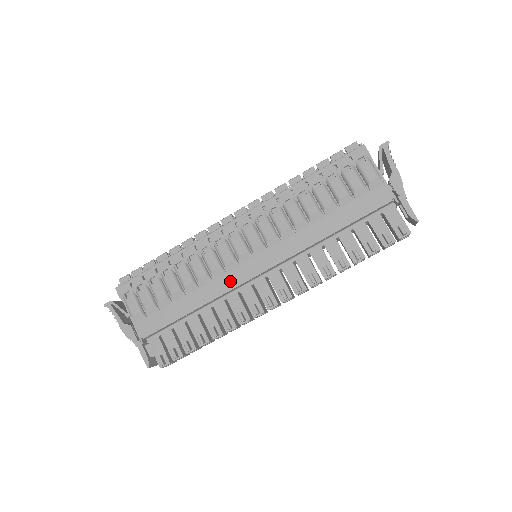
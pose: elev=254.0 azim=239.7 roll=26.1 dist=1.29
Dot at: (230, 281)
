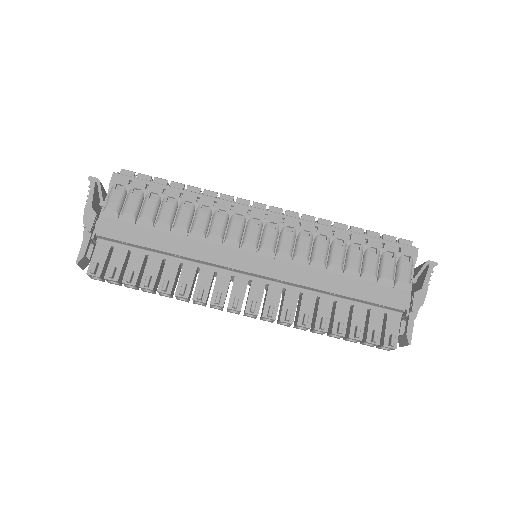
Dot at: (219, 256)
